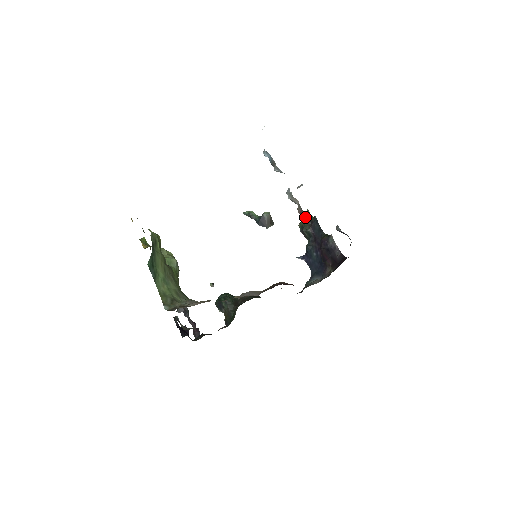
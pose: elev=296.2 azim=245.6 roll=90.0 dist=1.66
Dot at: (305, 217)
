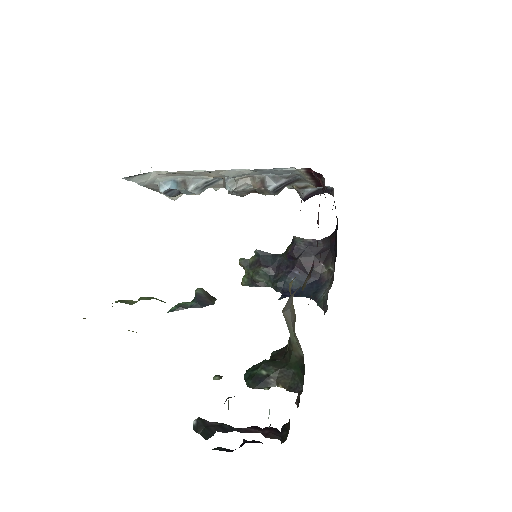
Dot at: (272, 178)
